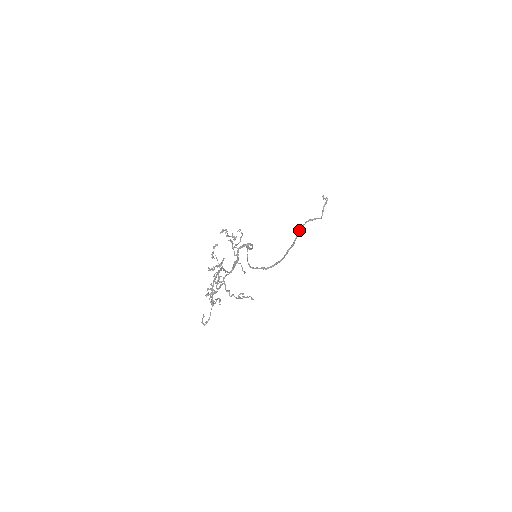
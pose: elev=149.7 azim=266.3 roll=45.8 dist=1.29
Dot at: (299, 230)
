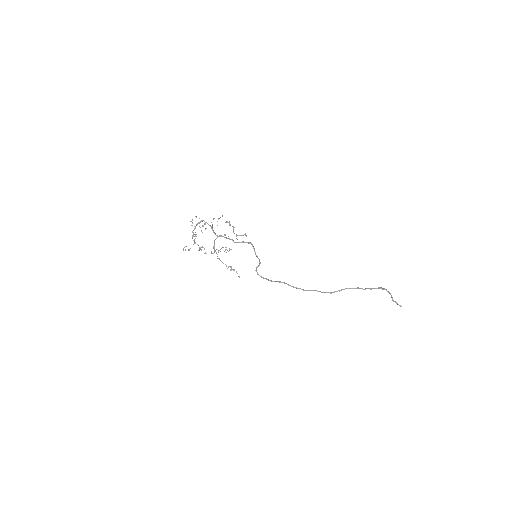
Dot at: (335, 291)
